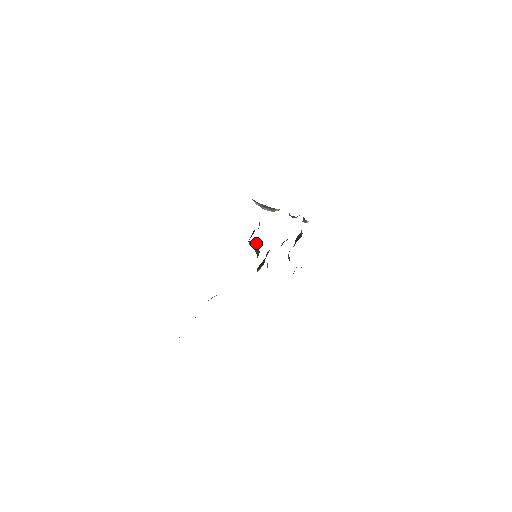
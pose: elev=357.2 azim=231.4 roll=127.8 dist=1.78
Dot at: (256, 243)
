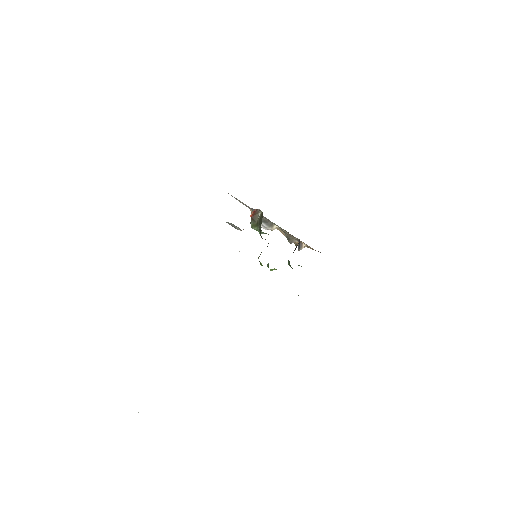
Dot at: (259, 216)
